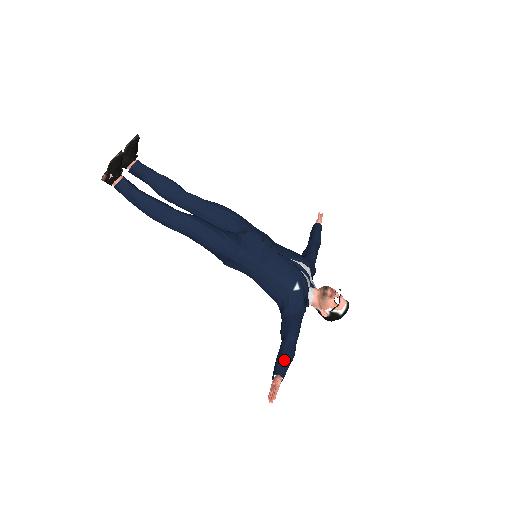
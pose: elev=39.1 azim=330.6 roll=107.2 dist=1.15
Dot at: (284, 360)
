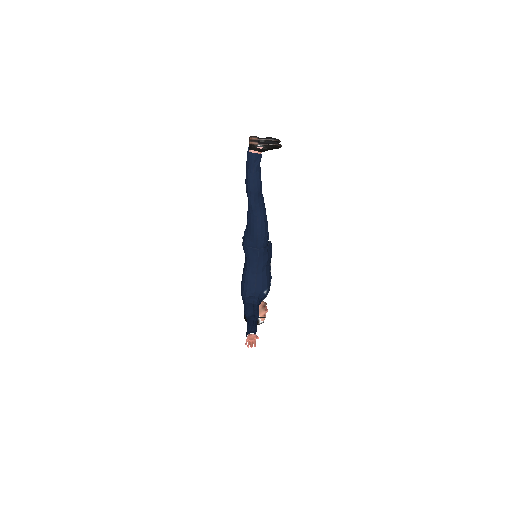
Dot at: occluded
